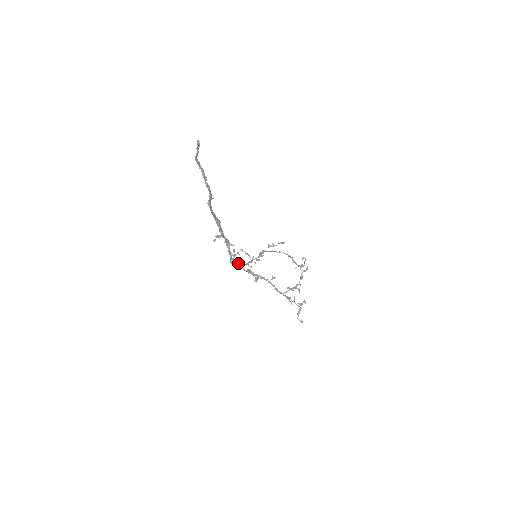
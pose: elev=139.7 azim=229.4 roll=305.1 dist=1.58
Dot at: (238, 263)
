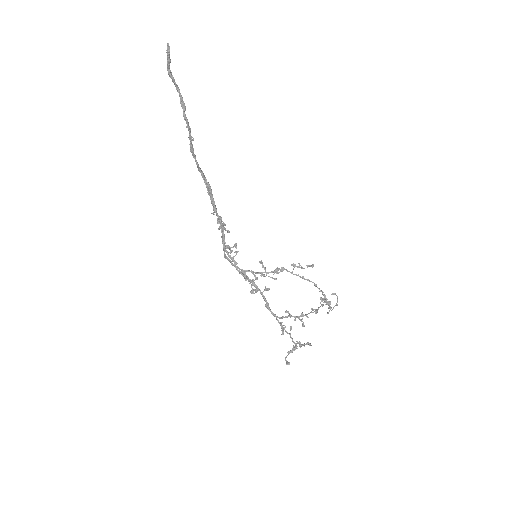
Dot at: (231, 258)
